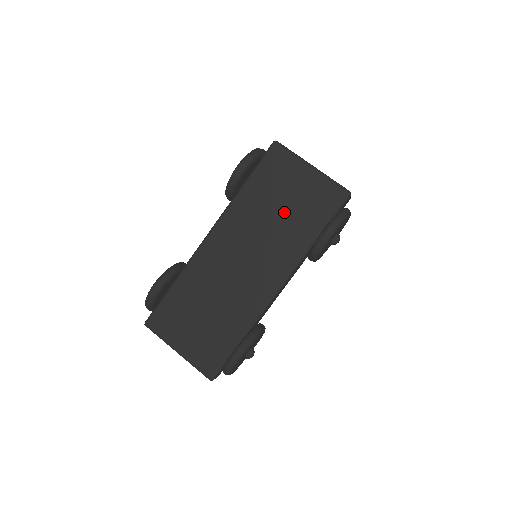
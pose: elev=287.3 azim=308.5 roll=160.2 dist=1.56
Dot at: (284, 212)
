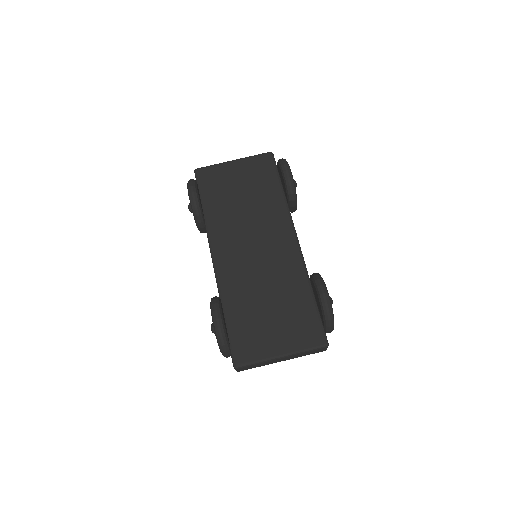
Dot at: (246, 197)
